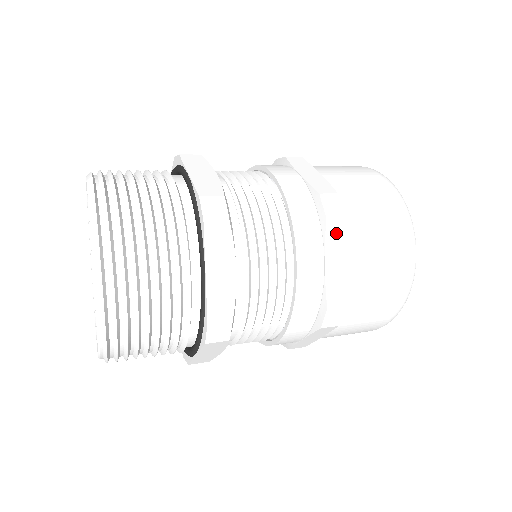
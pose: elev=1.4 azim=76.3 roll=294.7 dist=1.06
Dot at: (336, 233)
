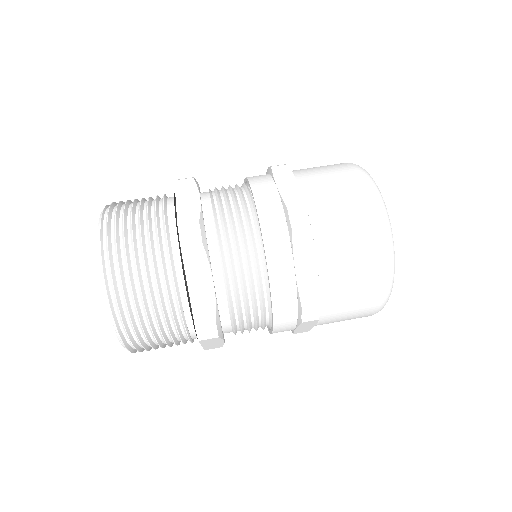
Dot at: (309, 323)
